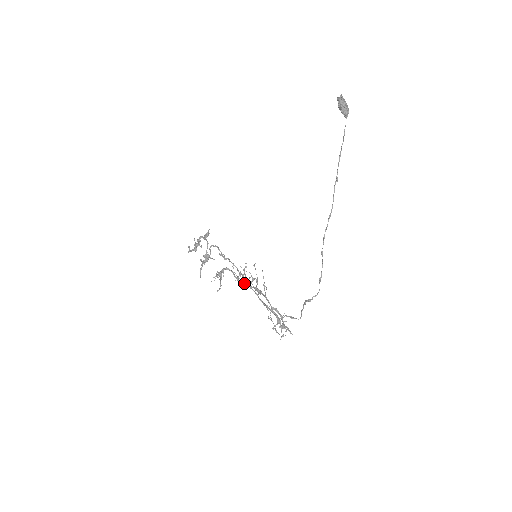
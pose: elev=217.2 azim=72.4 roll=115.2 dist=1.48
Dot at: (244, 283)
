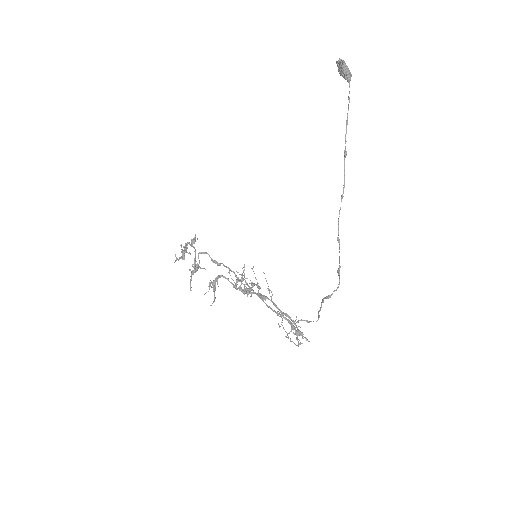
Dot at: (244, 290)
